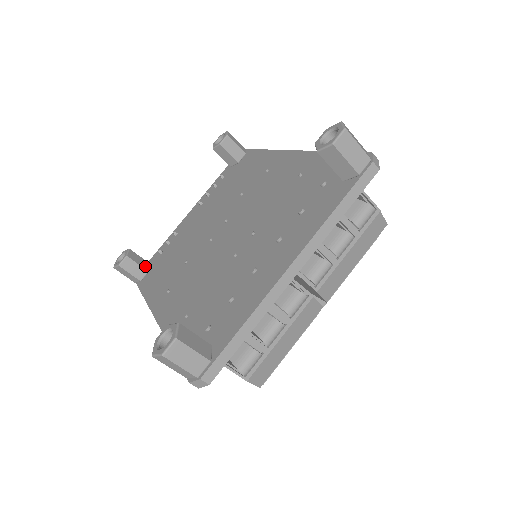
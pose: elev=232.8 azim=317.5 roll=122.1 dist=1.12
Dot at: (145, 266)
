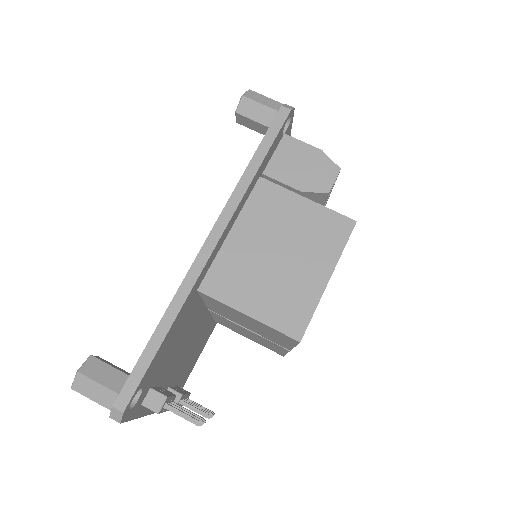
Dot at: occluded
